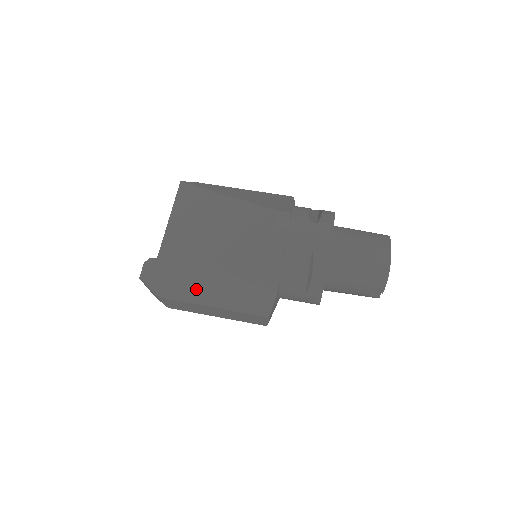
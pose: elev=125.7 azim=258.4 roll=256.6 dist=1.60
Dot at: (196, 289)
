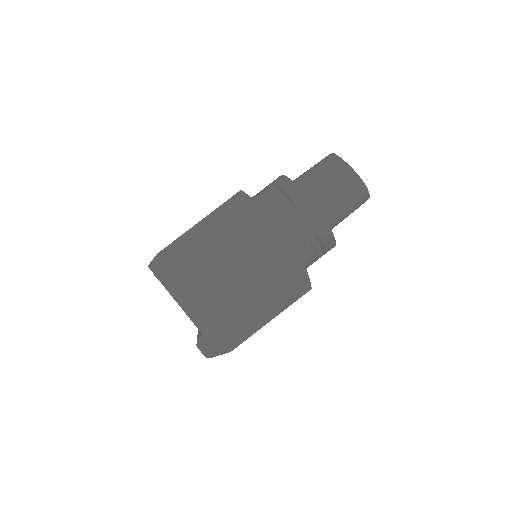
Dot at: (252, 325)
